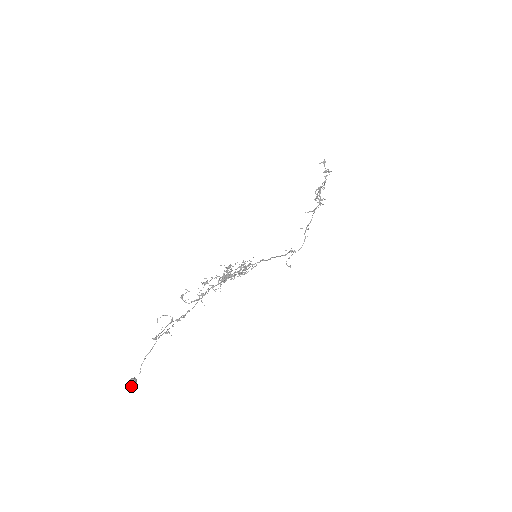
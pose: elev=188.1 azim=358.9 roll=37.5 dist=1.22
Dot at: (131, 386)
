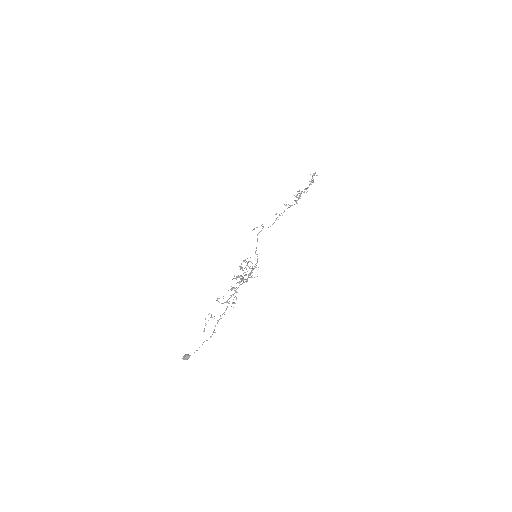
Dot at: (187, 359)
